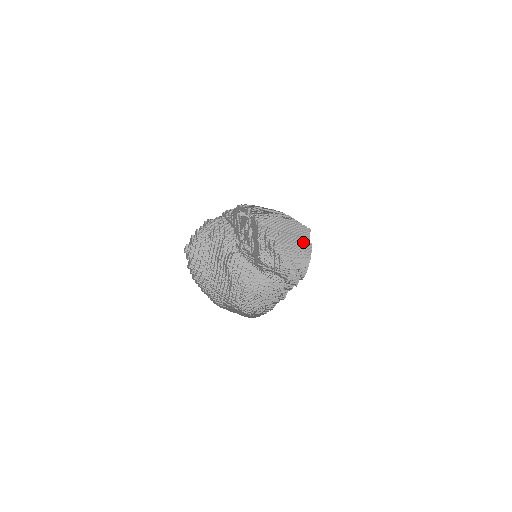
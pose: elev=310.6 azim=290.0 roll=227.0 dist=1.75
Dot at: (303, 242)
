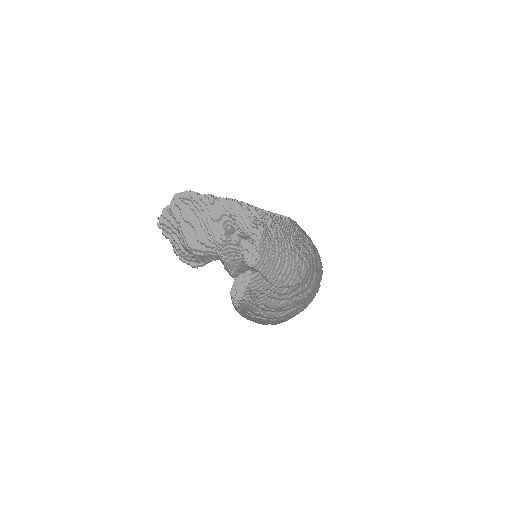
Dot at: occluded
